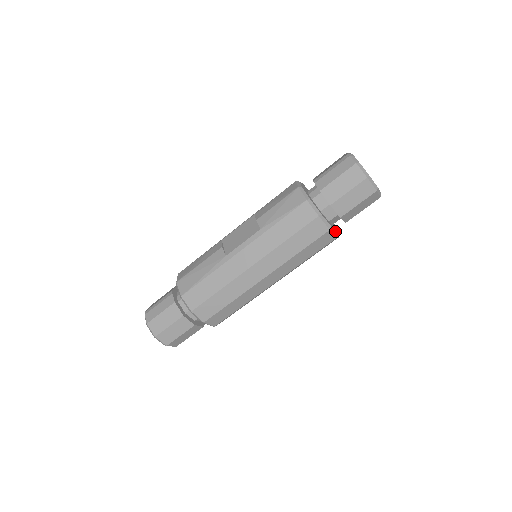
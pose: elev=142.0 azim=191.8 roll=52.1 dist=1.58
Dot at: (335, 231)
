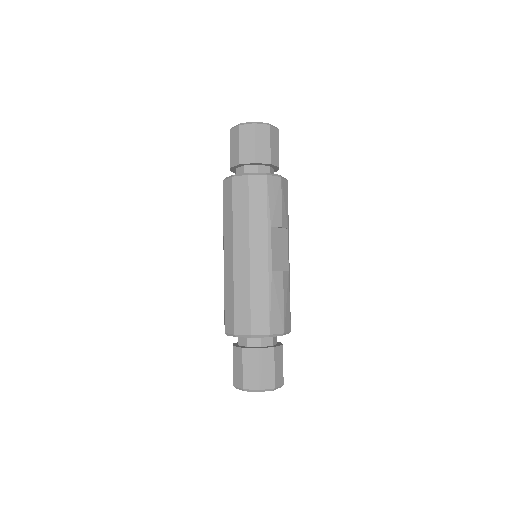
Dot at: (243, 174)
